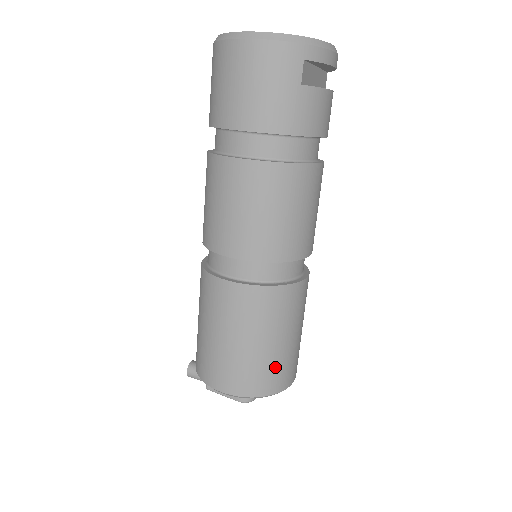
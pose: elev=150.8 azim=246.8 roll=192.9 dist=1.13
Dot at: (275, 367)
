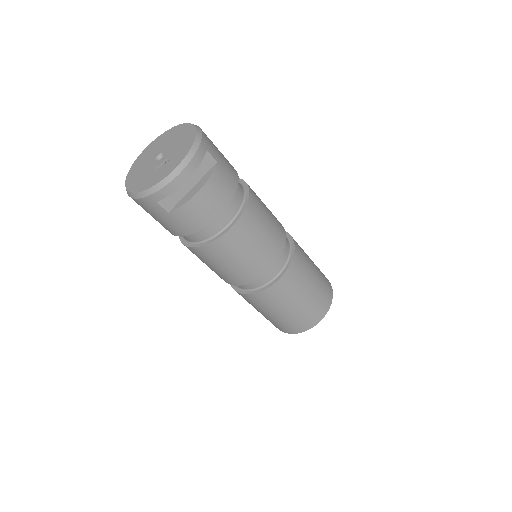
Dot at: (291, 322)
